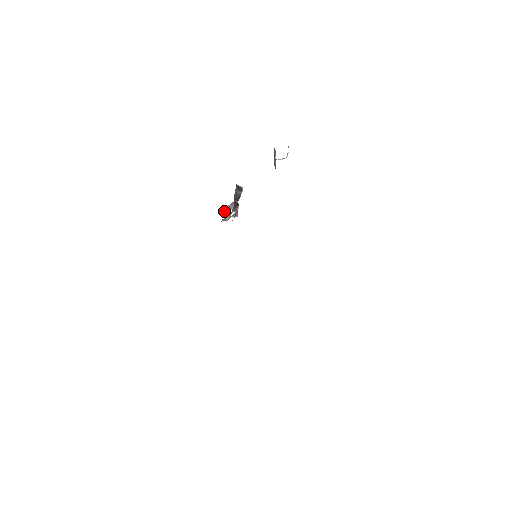
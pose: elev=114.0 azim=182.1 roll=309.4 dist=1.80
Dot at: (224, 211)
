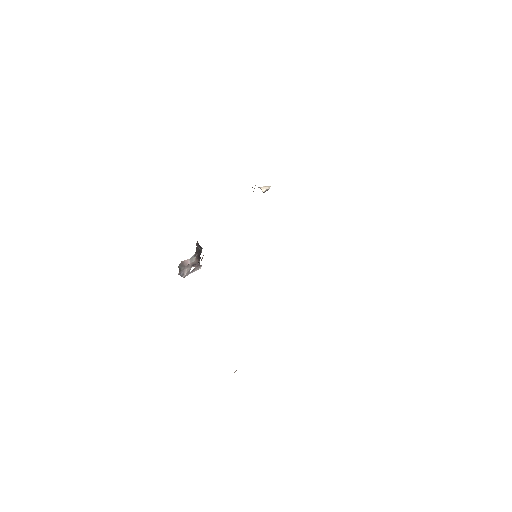
Dot at: (179, 269)
